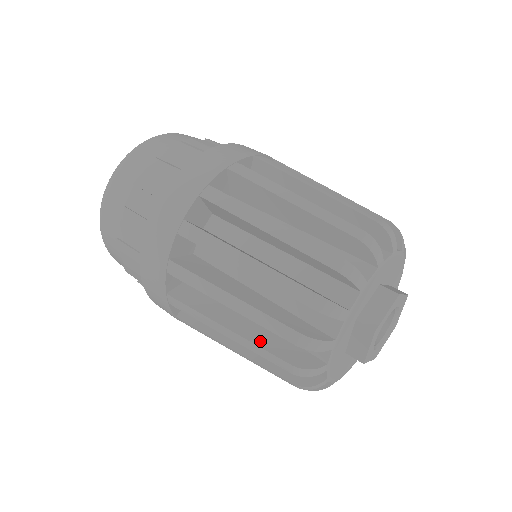
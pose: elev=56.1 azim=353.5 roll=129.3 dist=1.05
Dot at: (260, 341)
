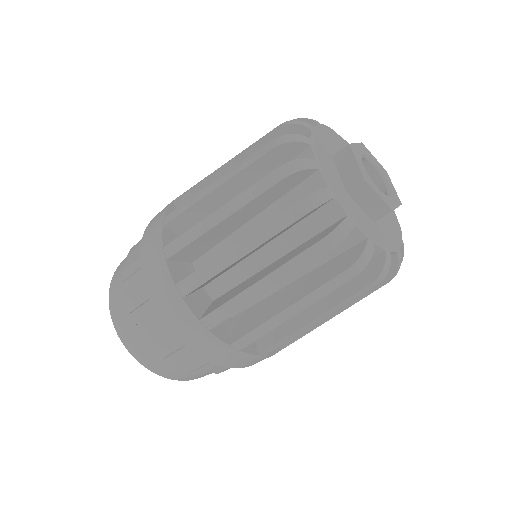
Dot at: (313, 286)
